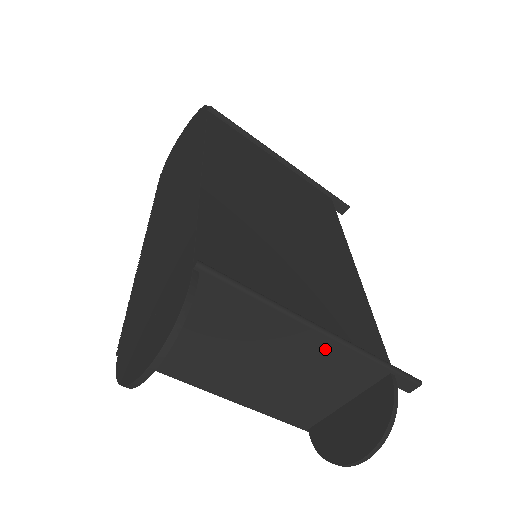
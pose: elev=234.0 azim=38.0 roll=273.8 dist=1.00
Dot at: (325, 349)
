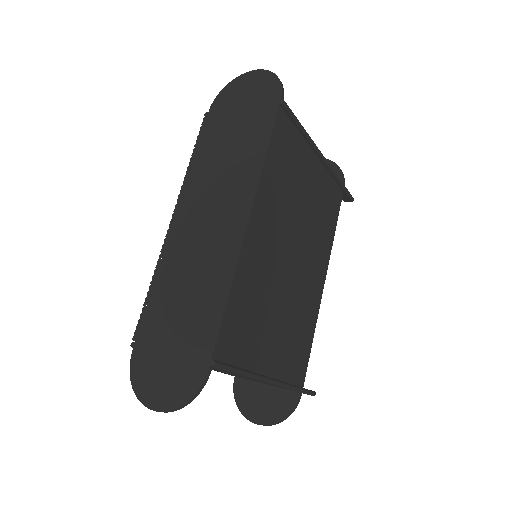
Dot at: occluded
